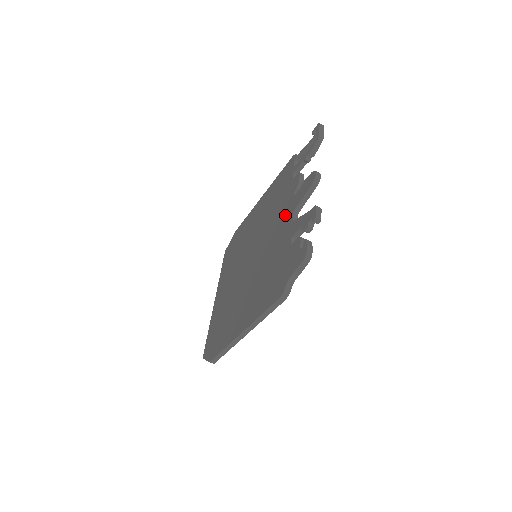
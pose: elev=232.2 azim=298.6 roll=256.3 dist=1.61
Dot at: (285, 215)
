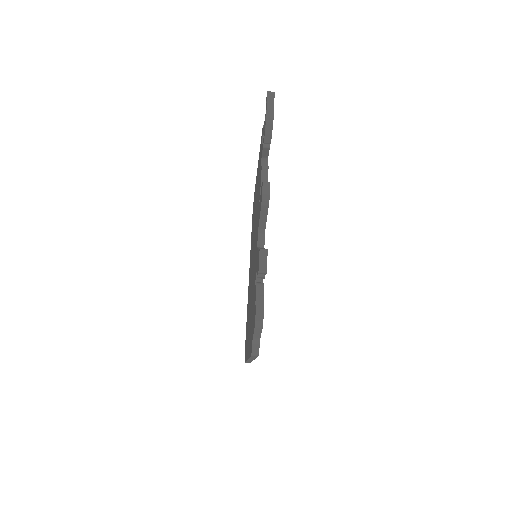
Dot at: (257, 228)
